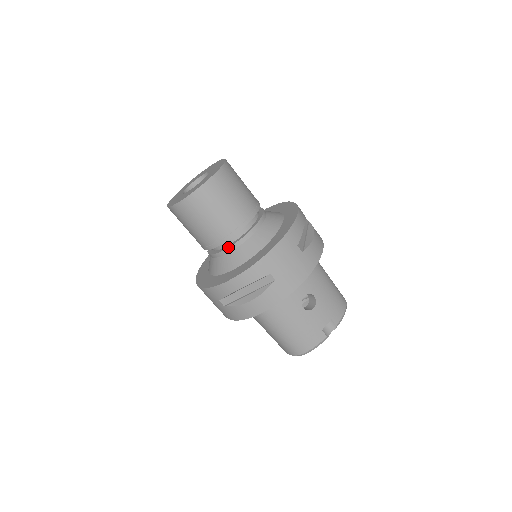
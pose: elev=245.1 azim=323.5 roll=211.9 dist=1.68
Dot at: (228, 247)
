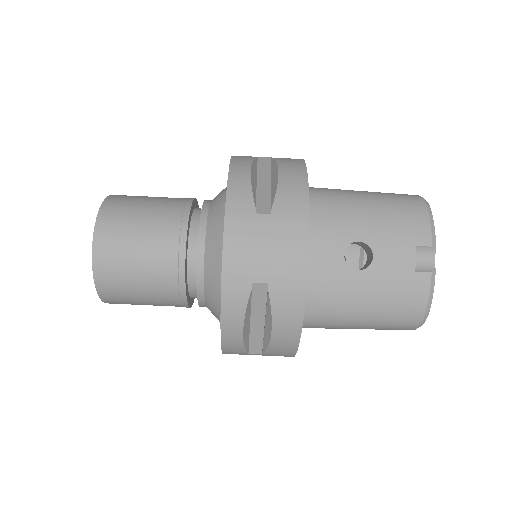
Dot at: occluded
